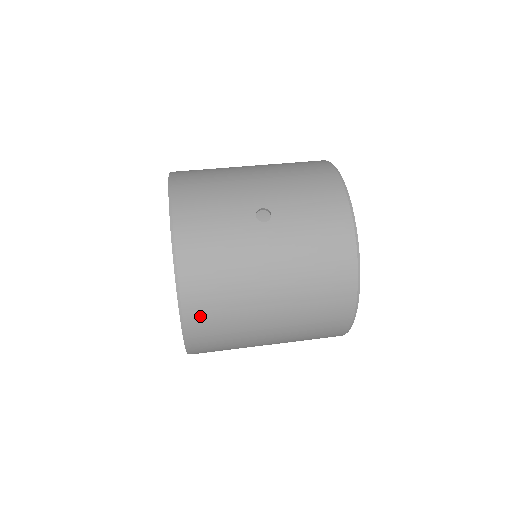
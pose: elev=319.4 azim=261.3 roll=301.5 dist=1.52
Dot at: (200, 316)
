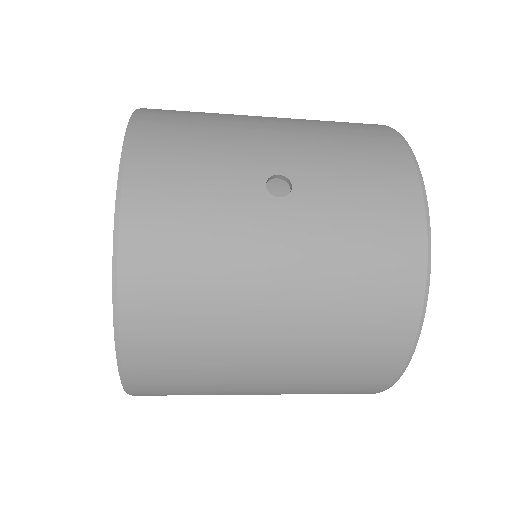
Dot at: (150, 343)
